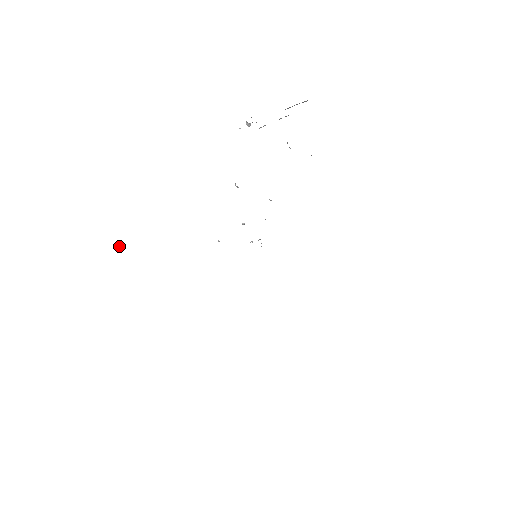
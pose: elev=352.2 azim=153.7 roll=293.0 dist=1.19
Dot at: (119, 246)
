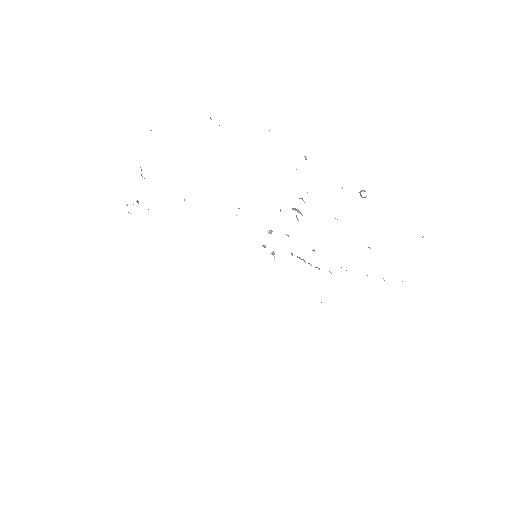
Dot at: (150, 130)
